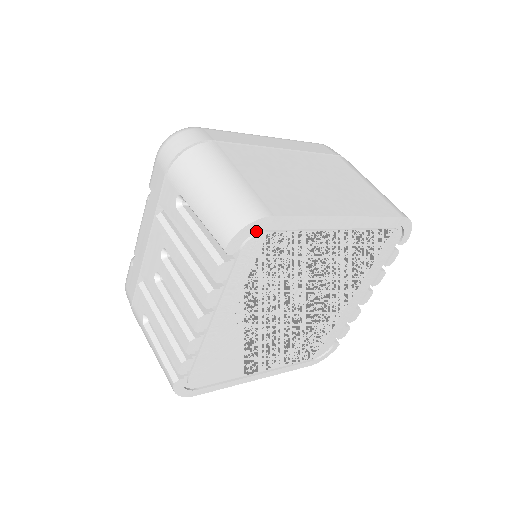
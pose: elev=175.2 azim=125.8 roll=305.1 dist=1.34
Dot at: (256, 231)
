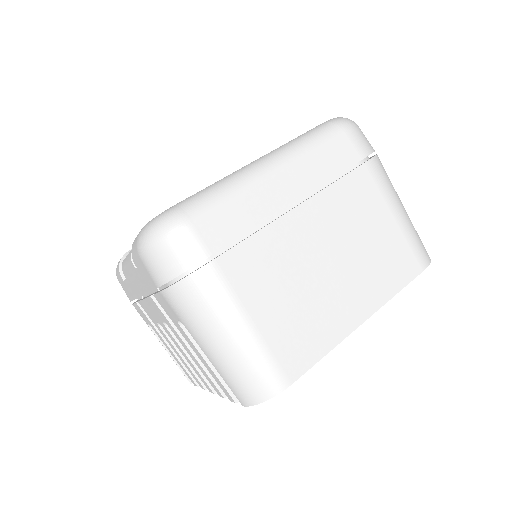
Dot at: occluded
